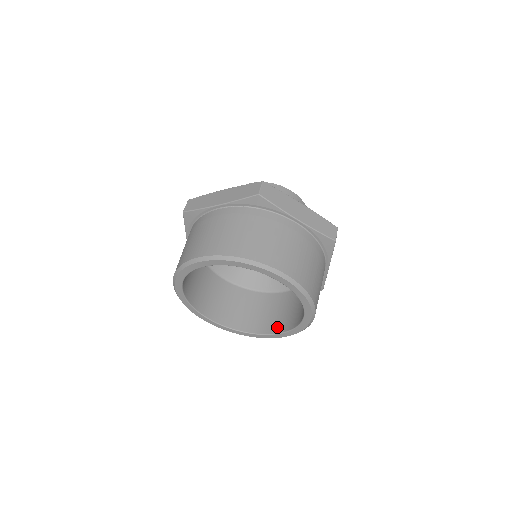
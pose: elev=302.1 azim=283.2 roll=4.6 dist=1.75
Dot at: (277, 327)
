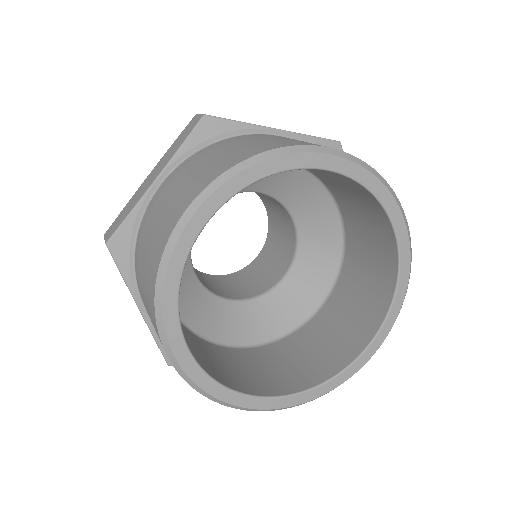
Dot at: (368, 327)
